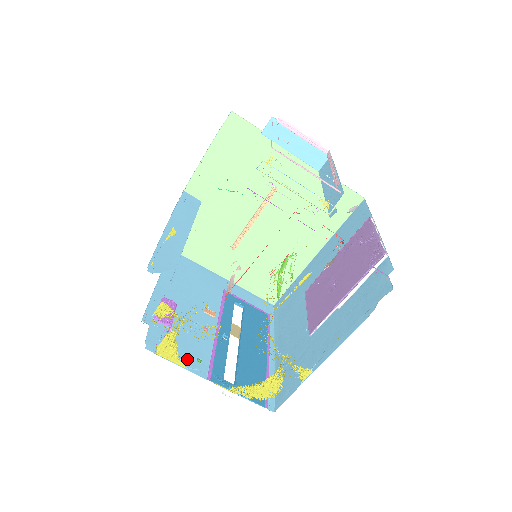
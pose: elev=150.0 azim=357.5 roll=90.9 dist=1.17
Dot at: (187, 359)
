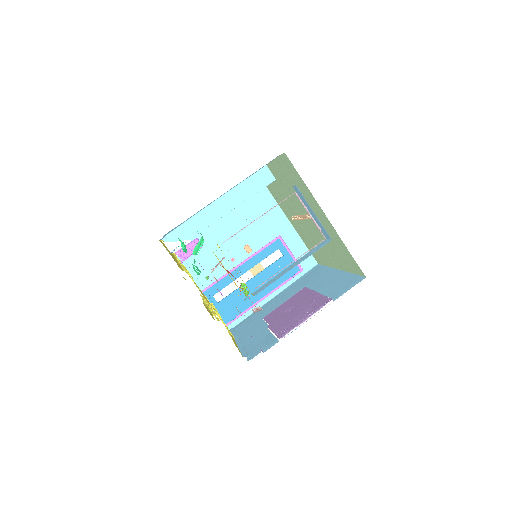
Dot at: (200, 273)
